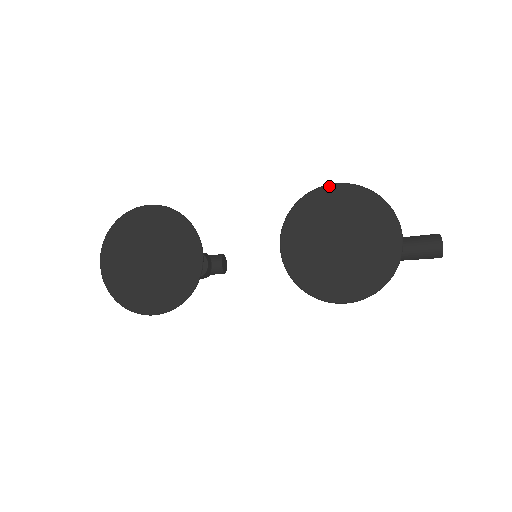
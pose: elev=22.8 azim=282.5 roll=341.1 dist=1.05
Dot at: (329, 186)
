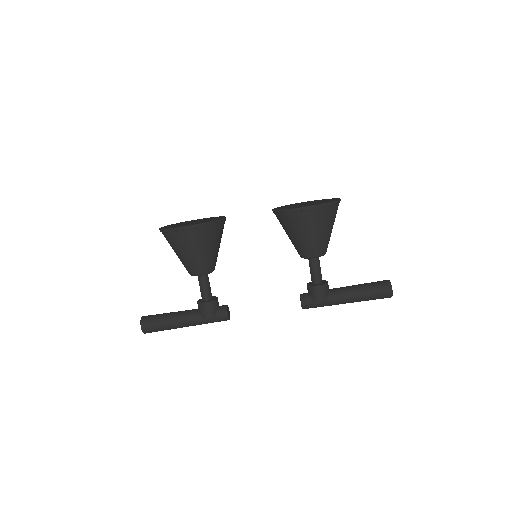
Dot at: occluded
